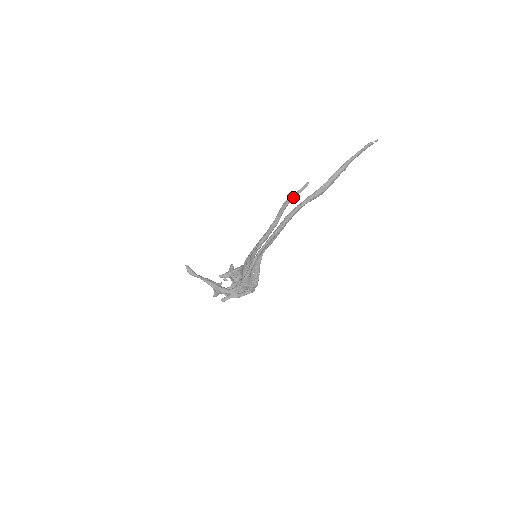
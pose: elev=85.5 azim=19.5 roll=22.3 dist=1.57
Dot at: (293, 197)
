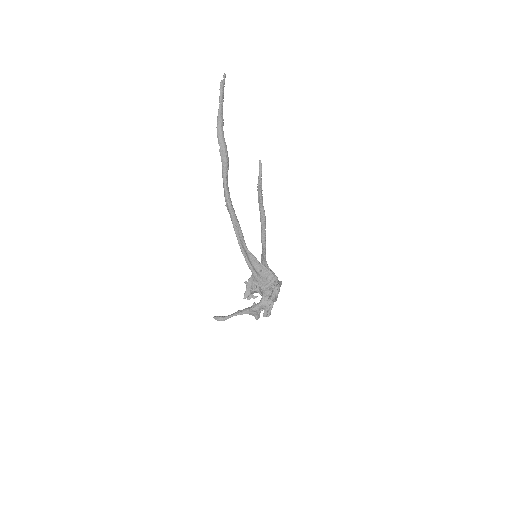
Dot at: (260, 183)
